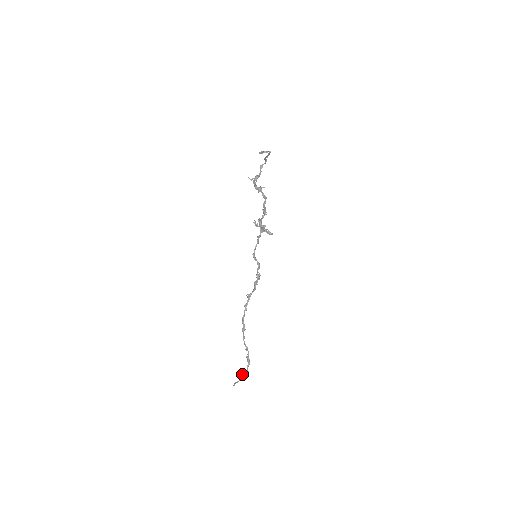
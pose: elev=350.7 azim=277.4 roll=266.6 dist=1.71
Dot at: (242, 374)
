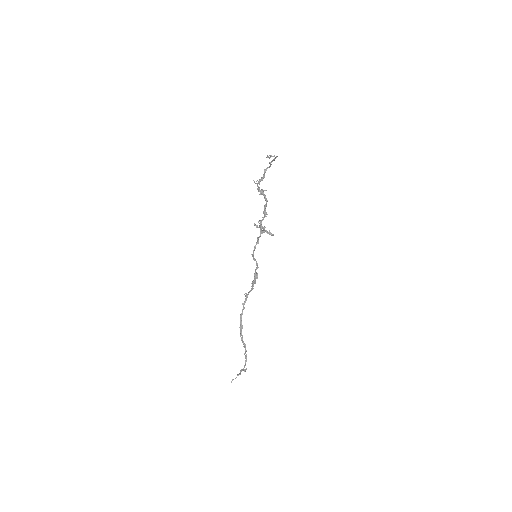
Dot at: (240, 370)
